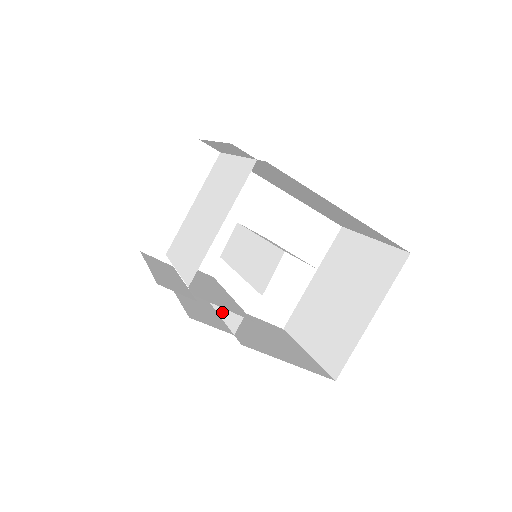
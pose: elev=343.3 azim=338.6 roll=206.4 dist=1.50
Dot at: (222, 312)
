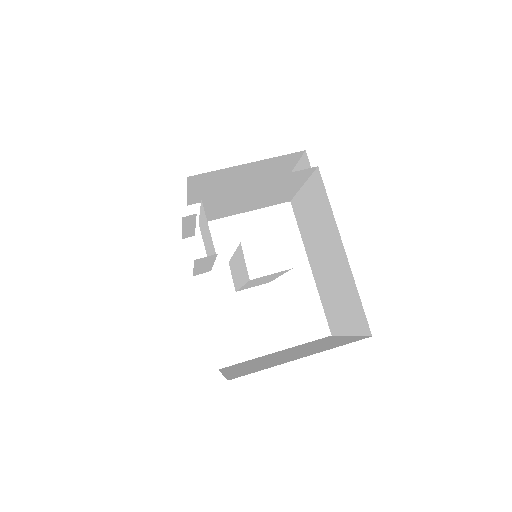
Dot at: (198, 268)
